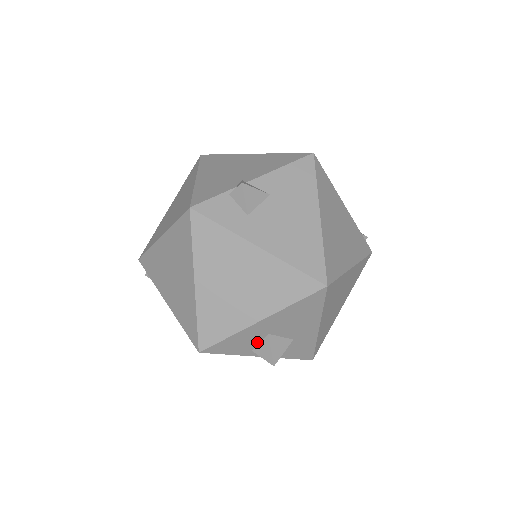
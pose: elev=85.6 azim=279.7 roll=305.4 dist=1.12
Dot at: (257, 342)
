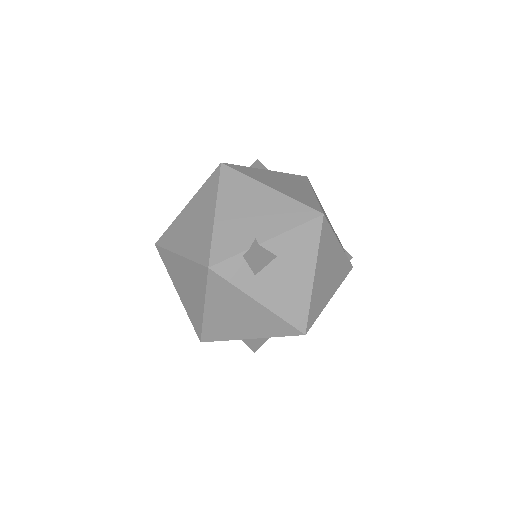
Dot at: occluded
